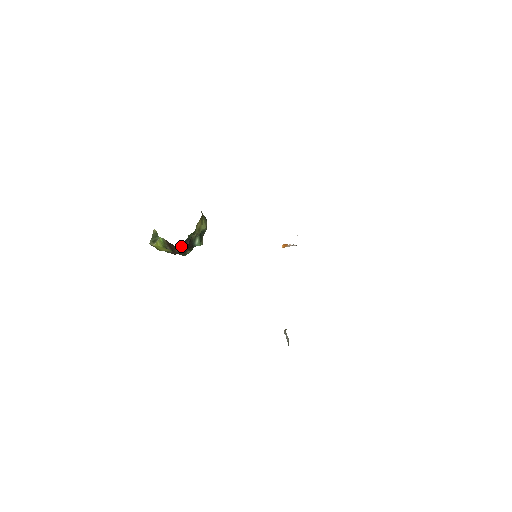
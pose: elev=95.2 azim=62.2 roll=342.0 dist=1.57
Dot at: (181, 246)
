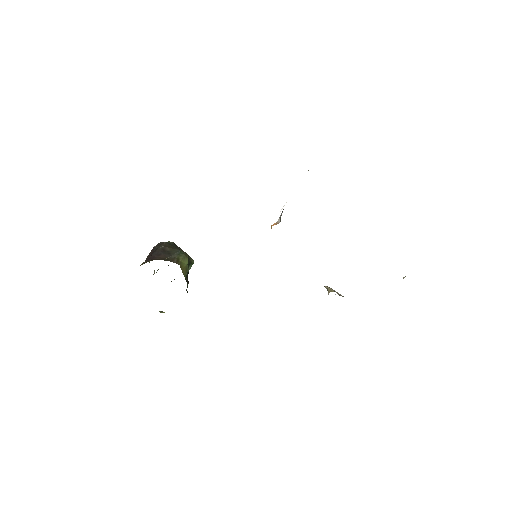
Dot at: occluded
